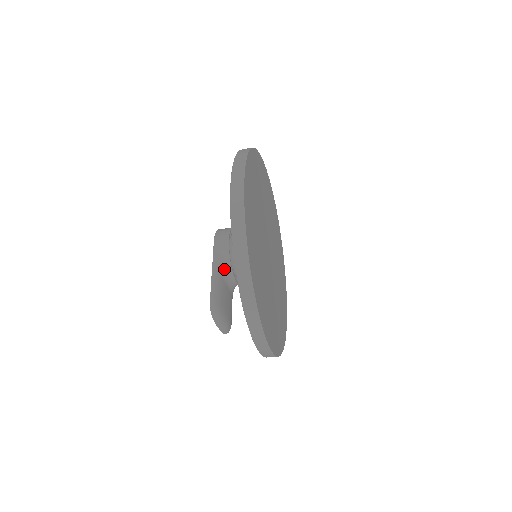
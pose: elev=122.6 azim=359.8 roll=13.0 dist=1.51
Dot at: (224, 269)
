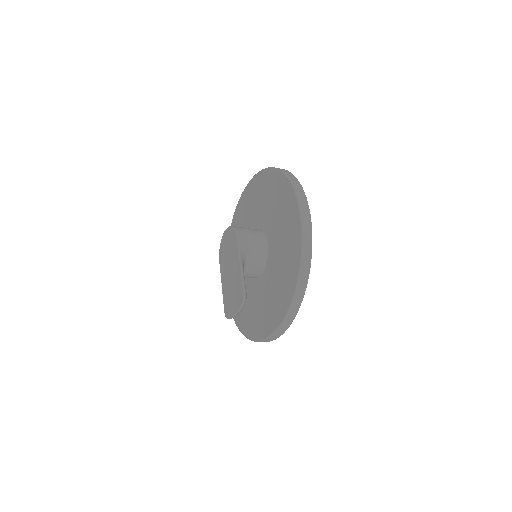
Dot at: (244, 264)
